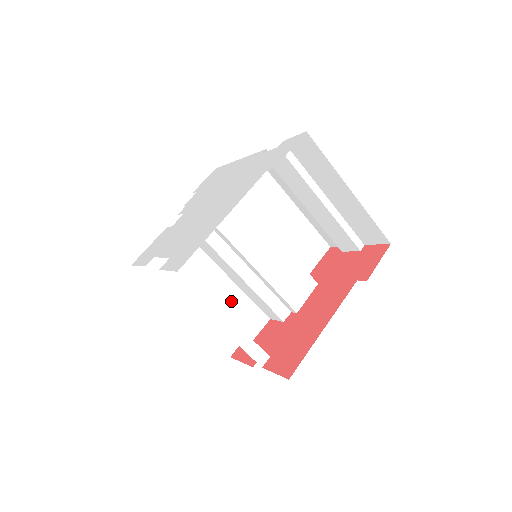
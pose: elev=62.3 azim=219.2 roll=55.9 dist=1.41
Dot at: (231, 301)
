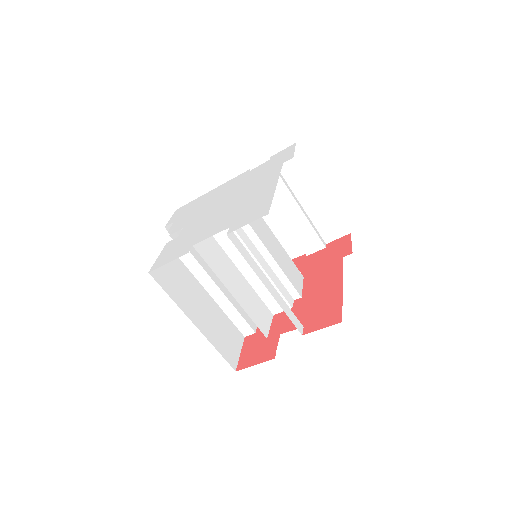
Dot at: (247, 295)
